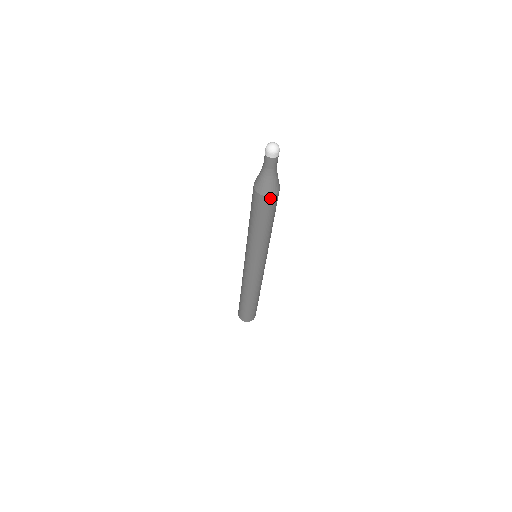
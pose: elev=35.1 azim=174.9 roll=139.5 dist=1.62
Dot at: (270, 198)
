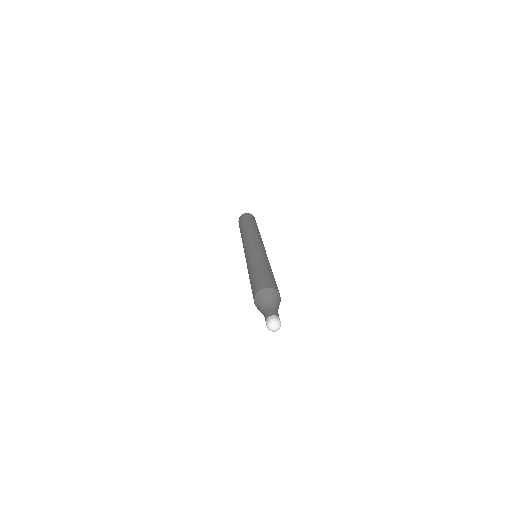
Dot at: occluded
